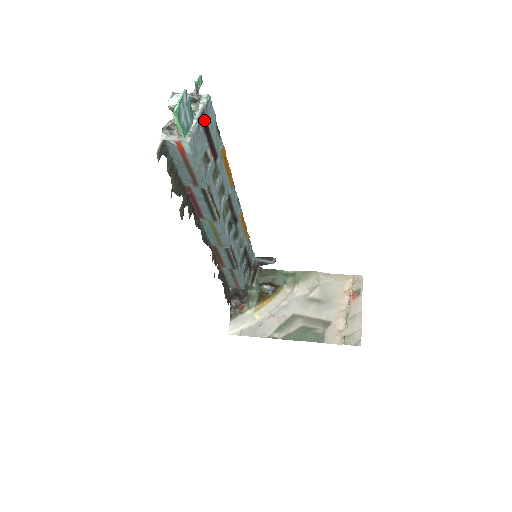
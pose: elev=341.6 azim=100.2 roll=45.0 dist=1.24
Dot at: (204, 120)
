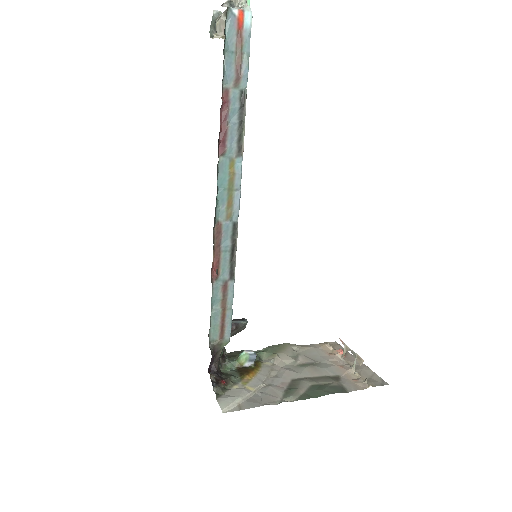
Dot at: occluded
